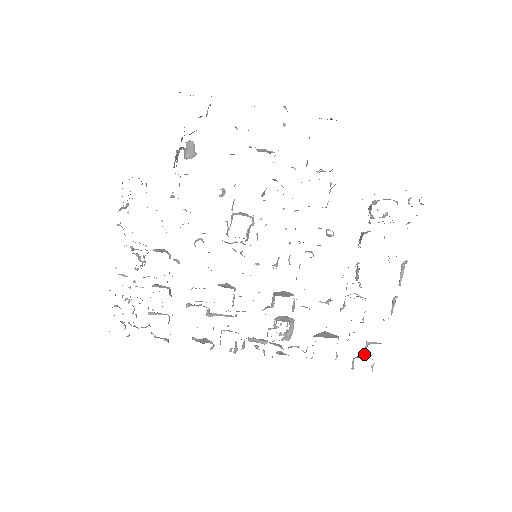
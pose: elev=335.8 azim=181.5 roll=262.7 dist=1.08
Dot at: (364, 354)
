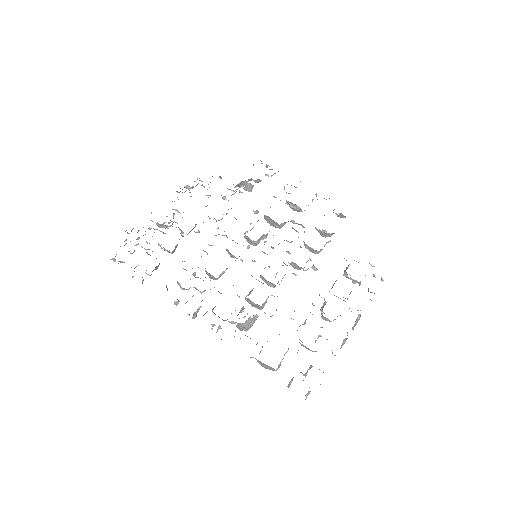
Dot at: (305, 375)
